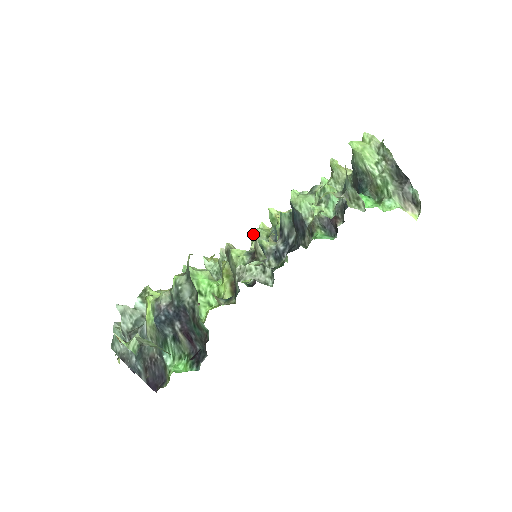
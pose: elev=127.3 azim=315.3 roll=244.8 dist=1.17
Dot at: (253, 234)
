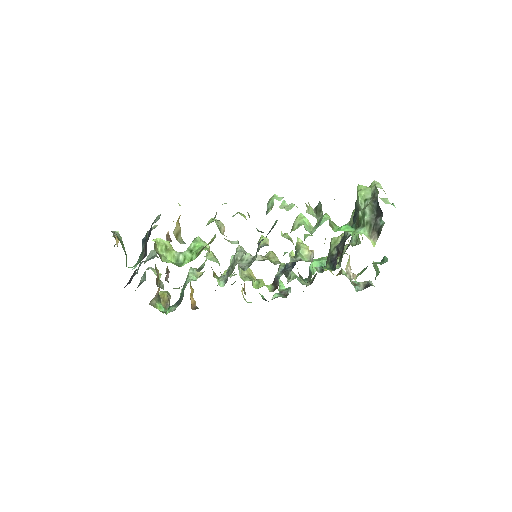
Dot at: occluded
